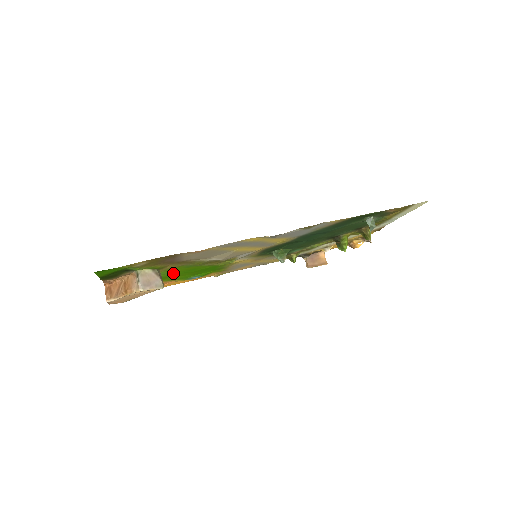
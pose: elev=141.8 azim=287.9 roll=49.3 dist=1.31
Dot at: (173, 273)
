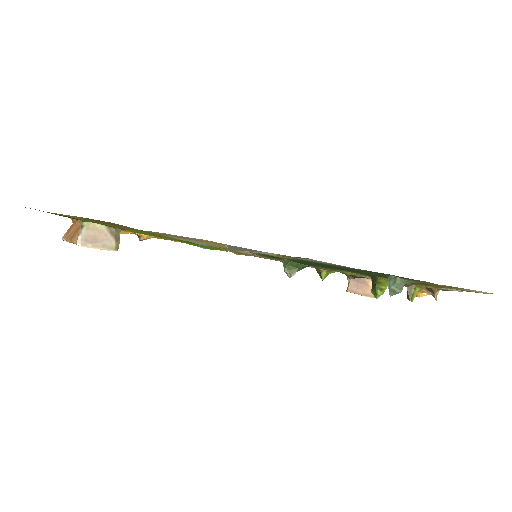
Dot at: occluded
